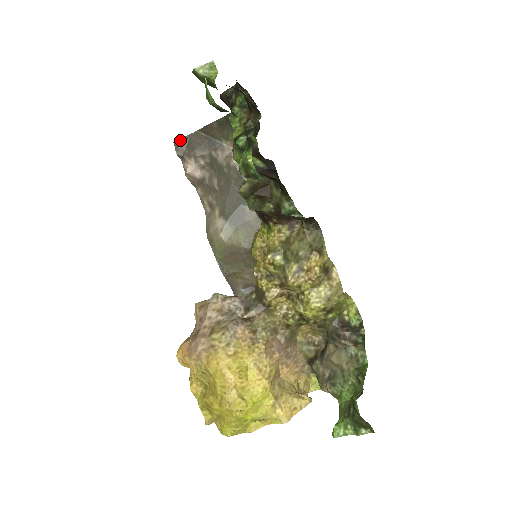
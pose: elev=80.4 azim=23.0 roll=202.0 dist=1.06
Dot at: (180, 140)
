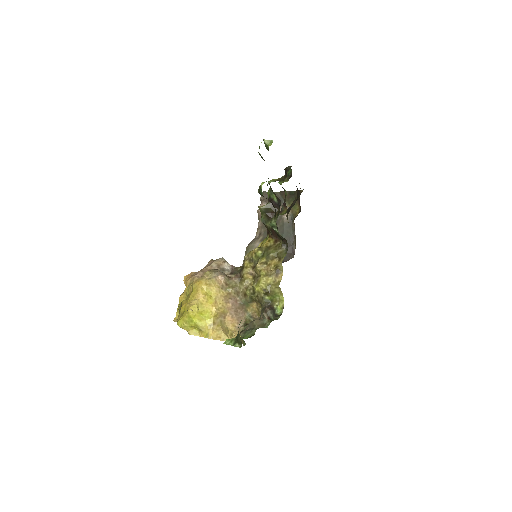
Dot at: occluded
